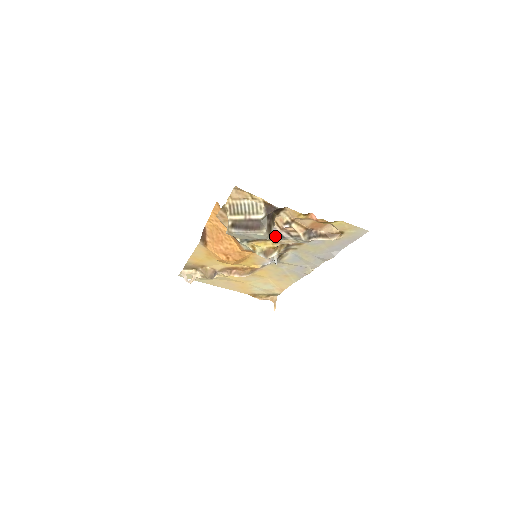
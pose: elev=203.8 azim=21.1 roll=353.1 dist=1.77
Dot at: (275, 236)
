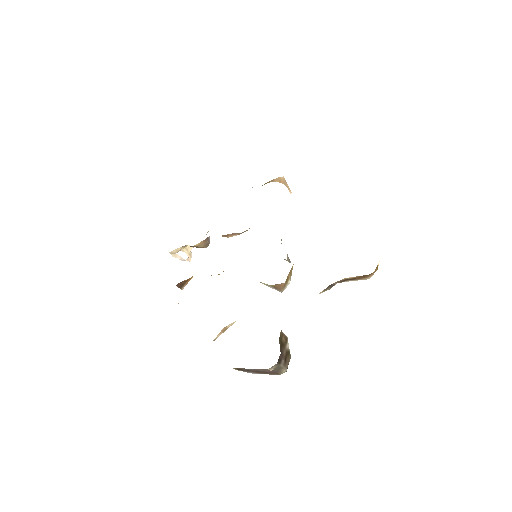
Dot at: occluded
